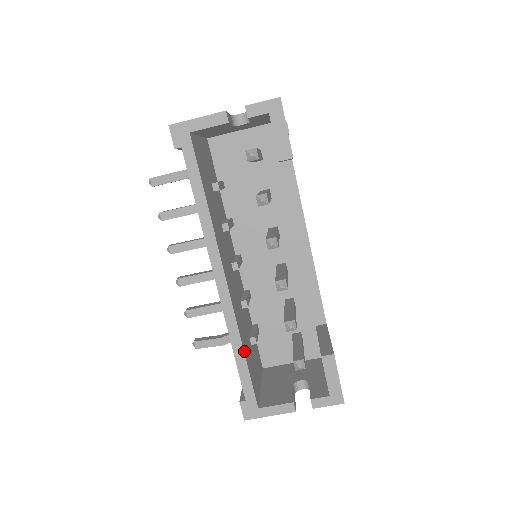
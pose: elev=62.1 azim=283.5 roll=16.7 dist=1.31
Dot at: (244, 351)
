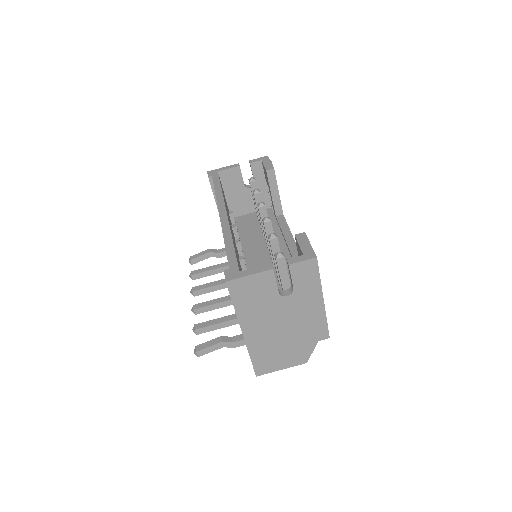
Dot at: (233, 243)
